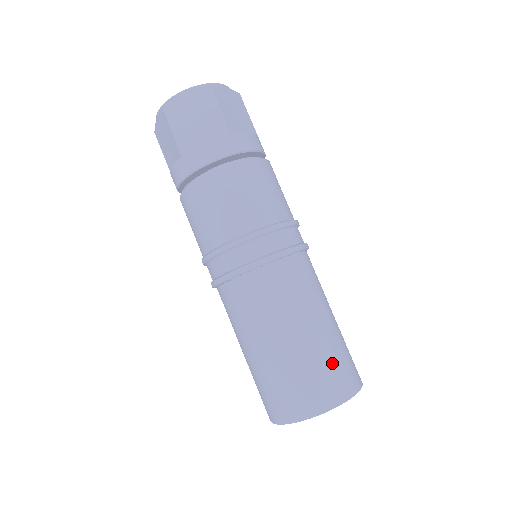
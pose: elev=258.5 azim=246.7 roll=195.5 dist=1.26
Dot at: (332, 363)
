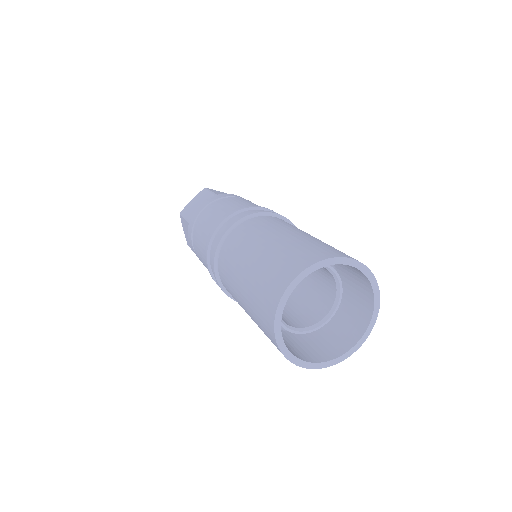
Dot at: (307, 245)
